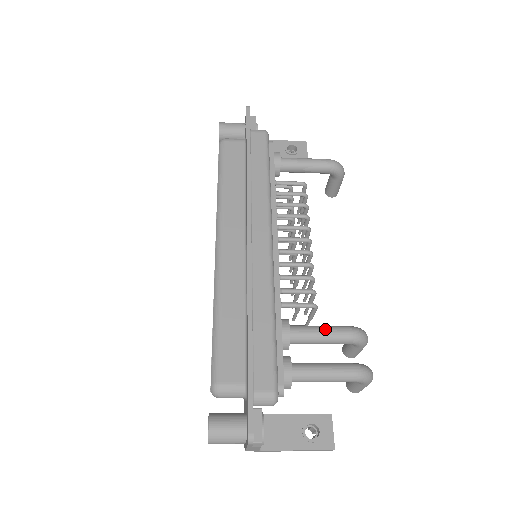
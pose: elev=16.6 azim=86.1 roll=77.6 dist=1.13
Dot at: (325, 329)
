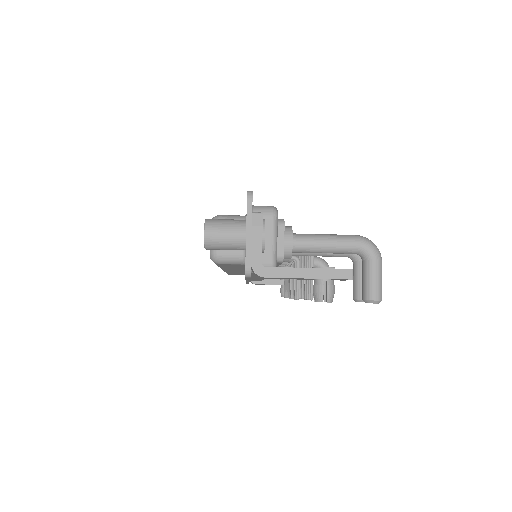
Dot at: occluded
